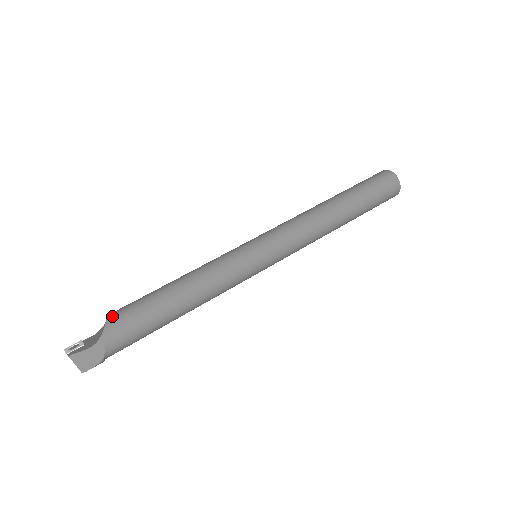
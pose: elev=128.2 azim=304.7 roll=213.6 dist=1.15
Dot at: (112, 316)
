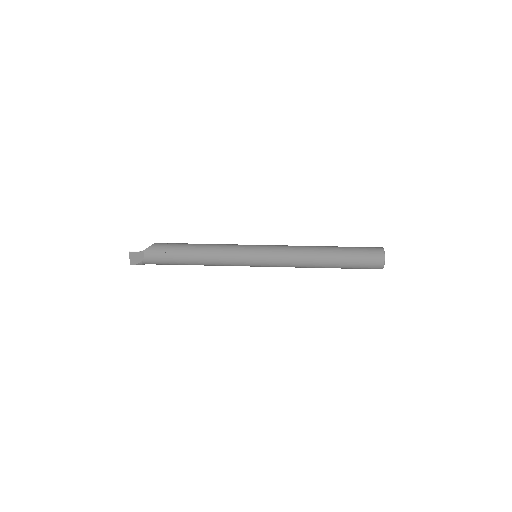
Dot at: (158, 243)
